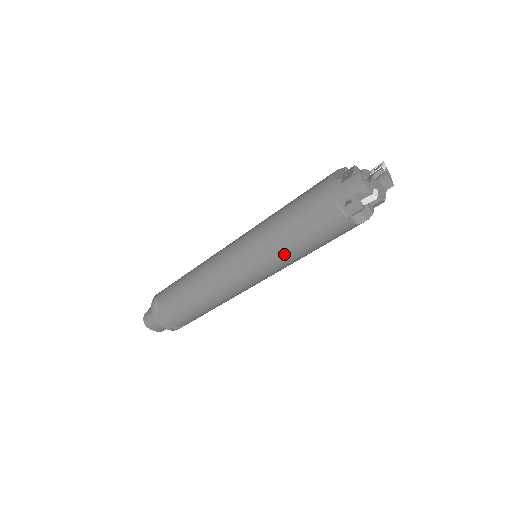
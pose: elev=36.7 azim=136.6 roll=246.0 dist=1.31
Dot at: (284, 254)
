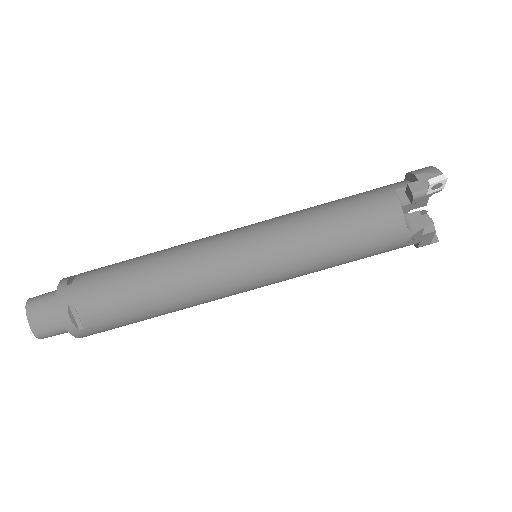
Dot at: (309, 231)
